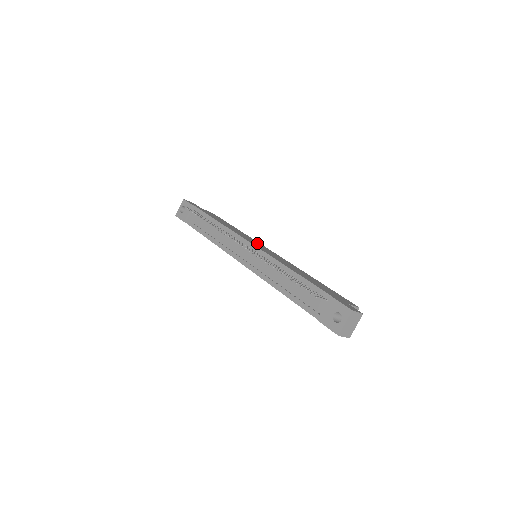
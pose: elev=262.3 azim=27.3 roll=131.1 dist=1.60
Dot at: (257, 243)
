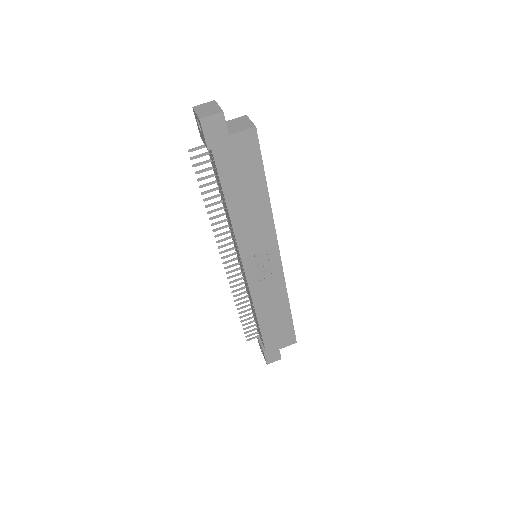
Dot at: occluded
